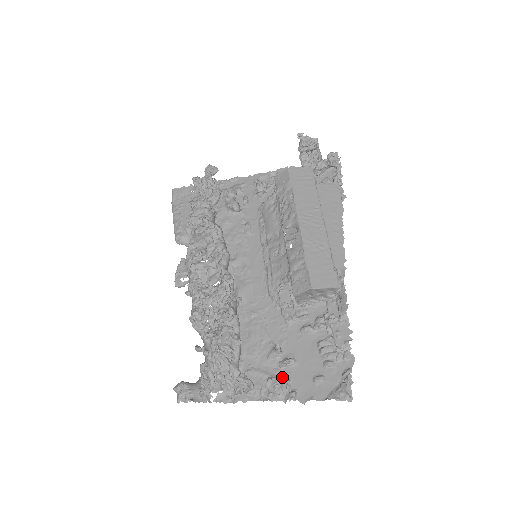
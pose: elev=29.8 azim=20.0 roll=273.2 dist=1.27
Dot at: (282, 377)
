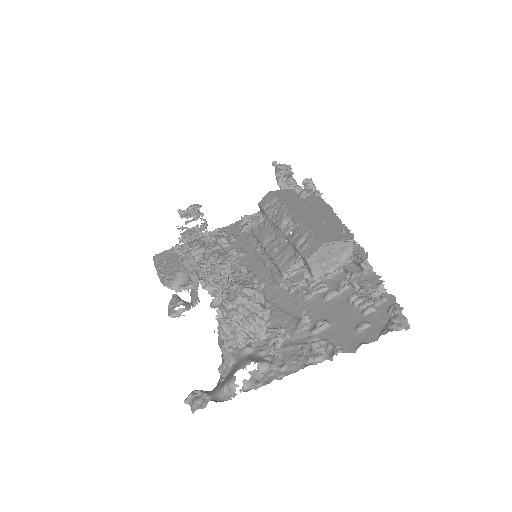
Dot at: (319, 340)
